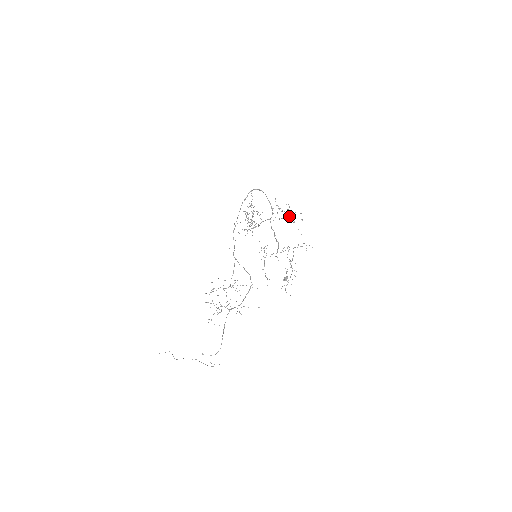
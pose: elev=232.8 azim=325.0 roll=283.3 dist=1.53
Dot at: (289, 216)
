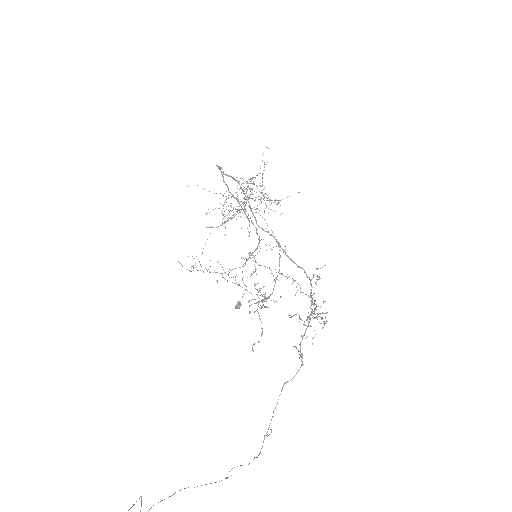
Dot at: occluded
